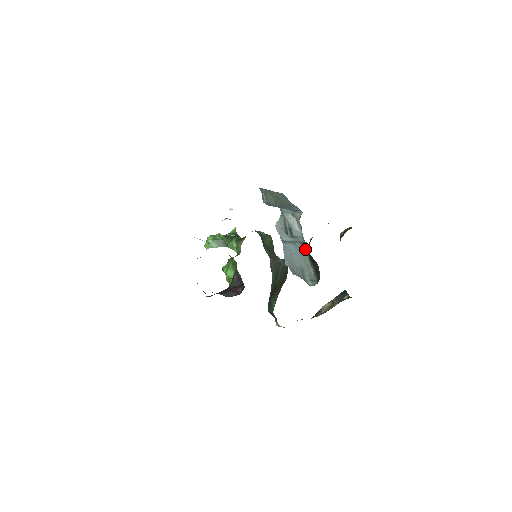
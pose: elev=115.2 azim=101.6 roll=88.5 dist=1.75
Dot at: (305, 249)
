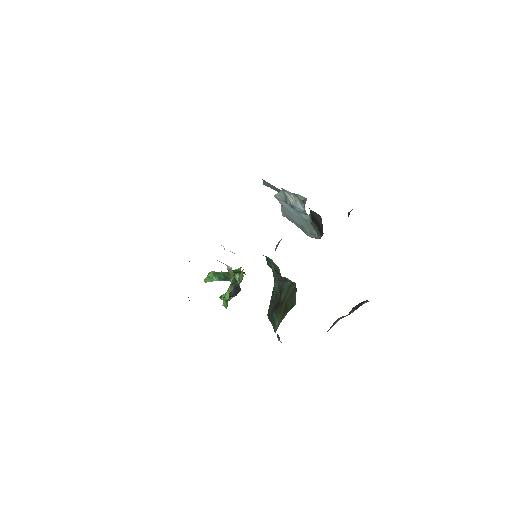
Dot at: (307, 218)
